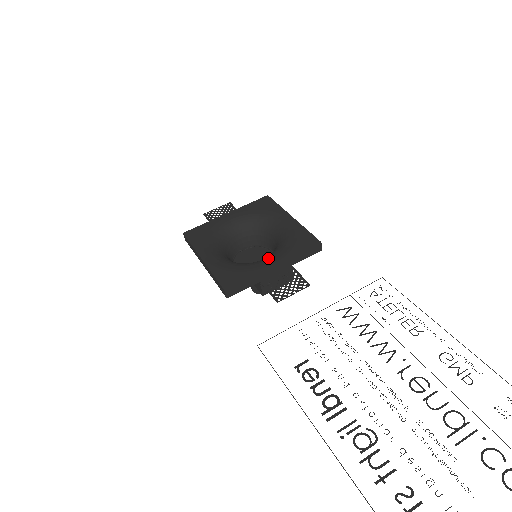
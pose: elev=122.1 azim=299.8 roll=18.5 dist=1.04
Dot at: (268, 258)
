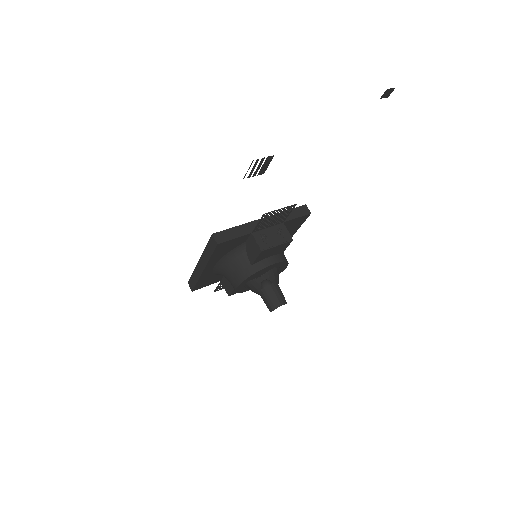
Dot at: occluded
